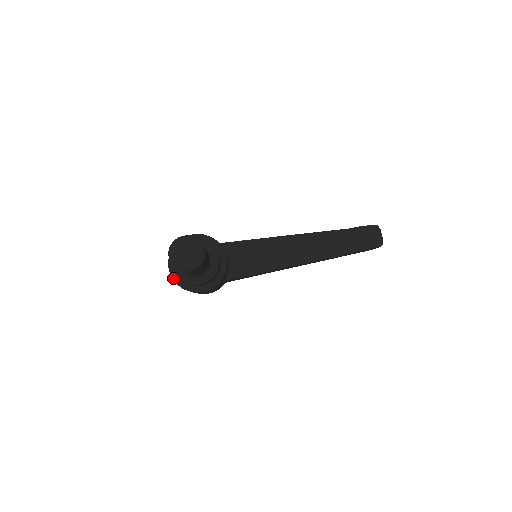
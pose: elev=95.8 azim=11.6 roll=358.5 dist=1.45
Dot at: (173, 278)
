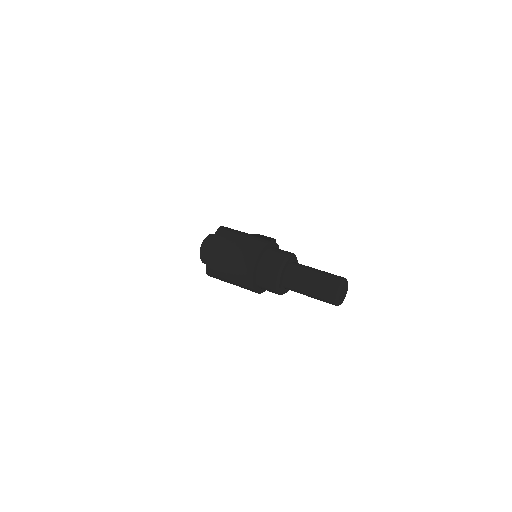
Dot at: (253, 277)
